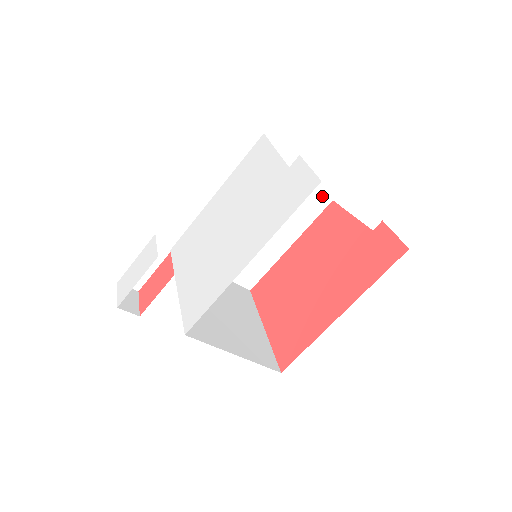
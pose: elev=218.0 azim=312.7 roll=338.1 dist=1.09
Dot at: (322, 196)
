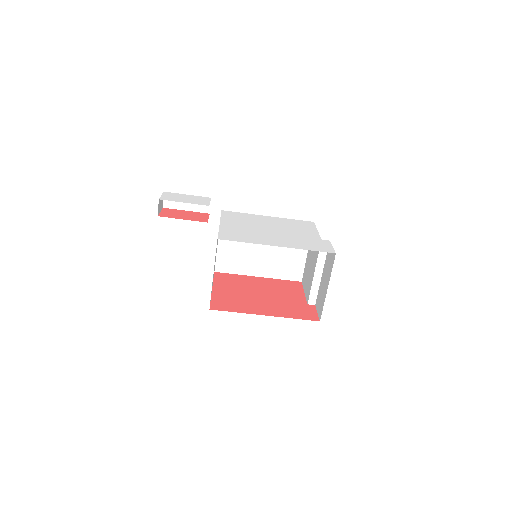
Dot at: (295, 274)
